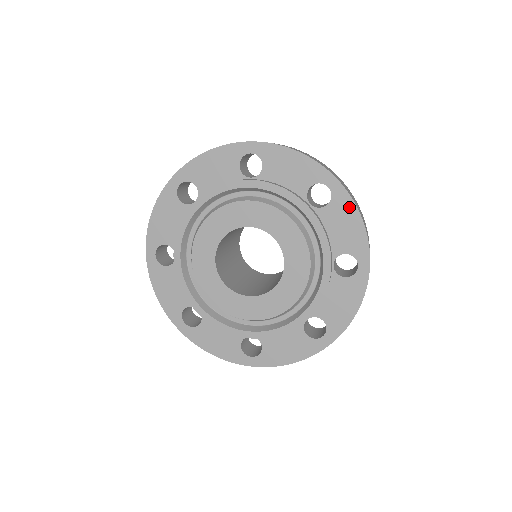
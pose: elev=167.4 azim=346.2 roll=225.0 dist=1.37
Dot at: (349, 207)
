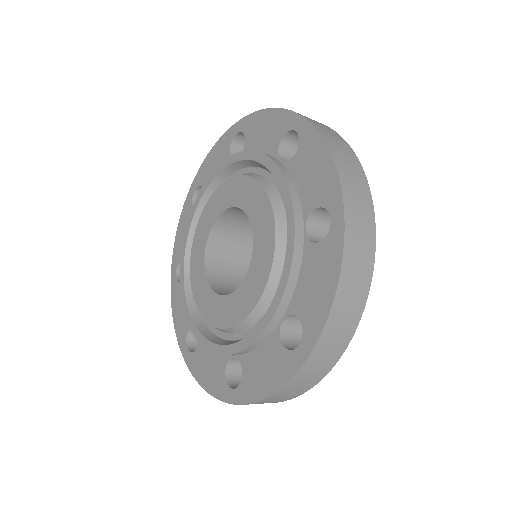
Dot at: (316, 144)
